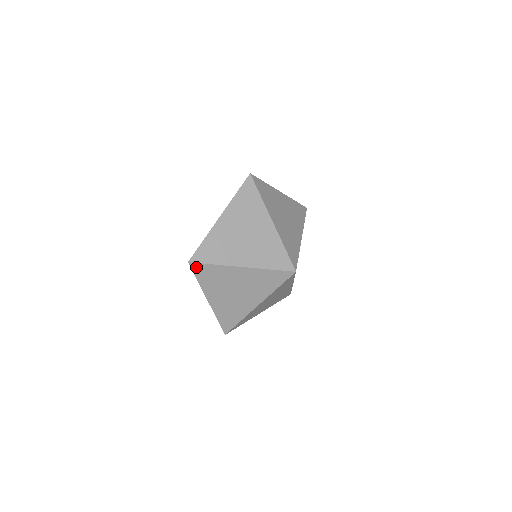
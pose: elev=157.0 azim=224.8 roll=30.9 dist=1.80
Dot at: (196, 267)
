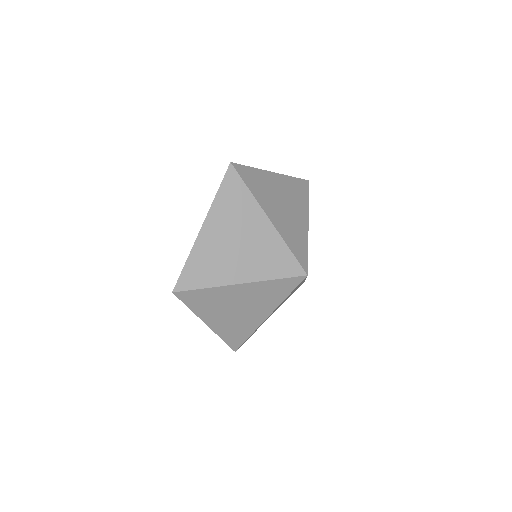
Dot at: (231, 175)
